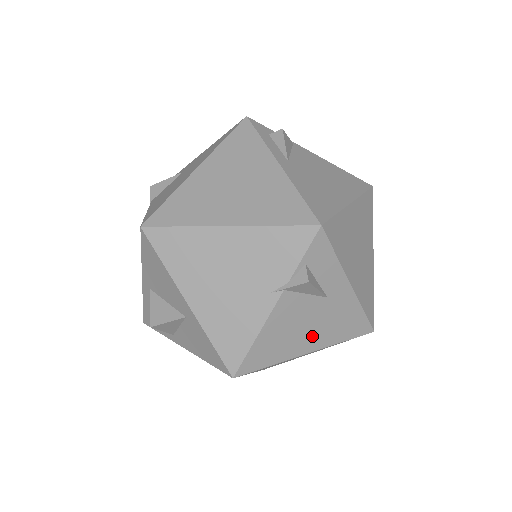
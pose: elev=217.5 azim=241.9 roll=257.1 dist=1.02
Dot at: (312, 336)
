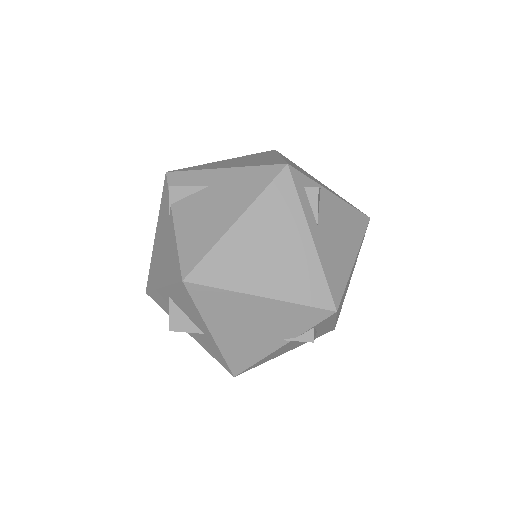
Dot at: (295, 346)
